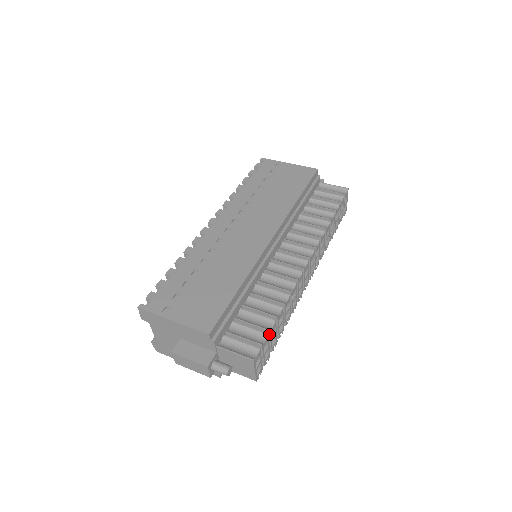
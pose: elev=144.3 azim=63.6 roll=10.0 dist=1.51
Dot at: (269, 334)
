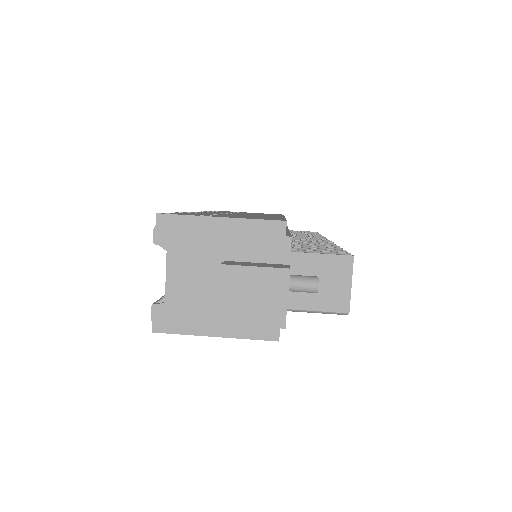
Dot at: occluded
